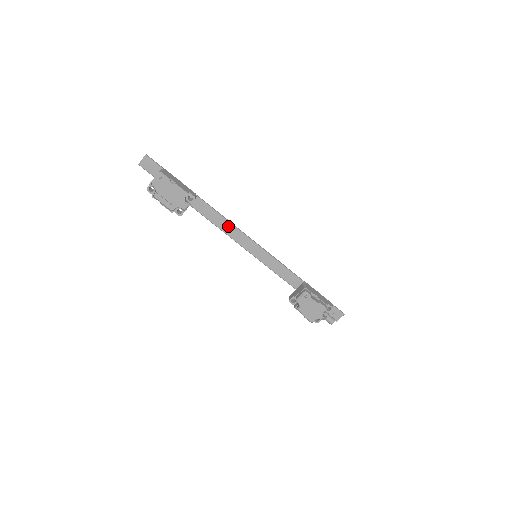
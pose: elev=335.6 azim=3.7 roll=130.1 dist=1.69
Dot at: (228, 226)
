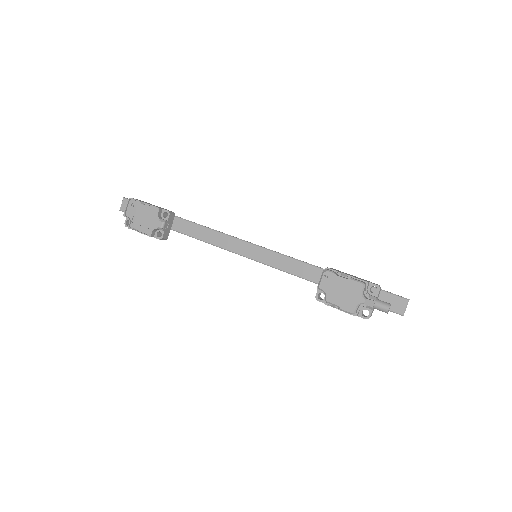
Dot at: (218, 237)
